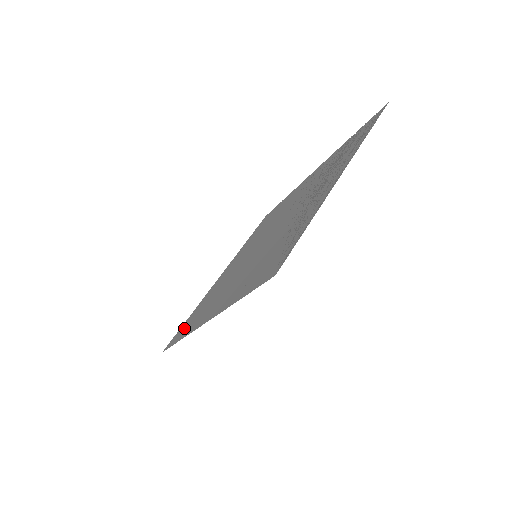
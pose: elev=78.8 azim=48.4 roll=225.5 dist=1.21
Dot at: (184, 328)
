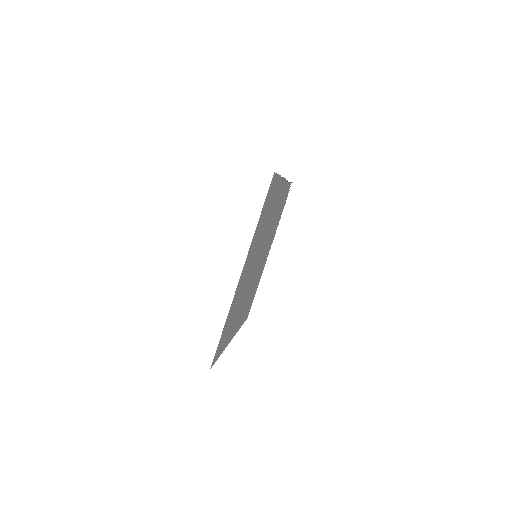
Dot at: (222, 340)
